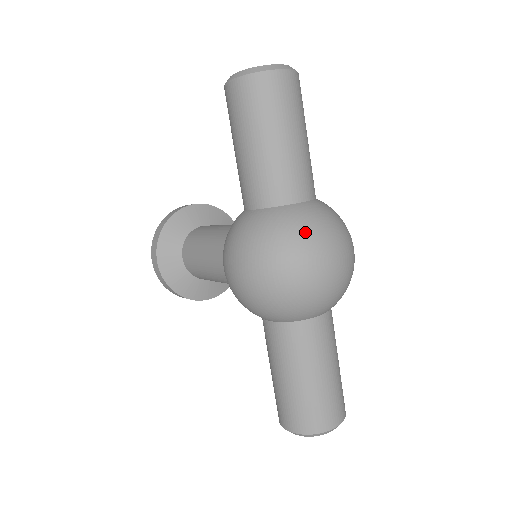
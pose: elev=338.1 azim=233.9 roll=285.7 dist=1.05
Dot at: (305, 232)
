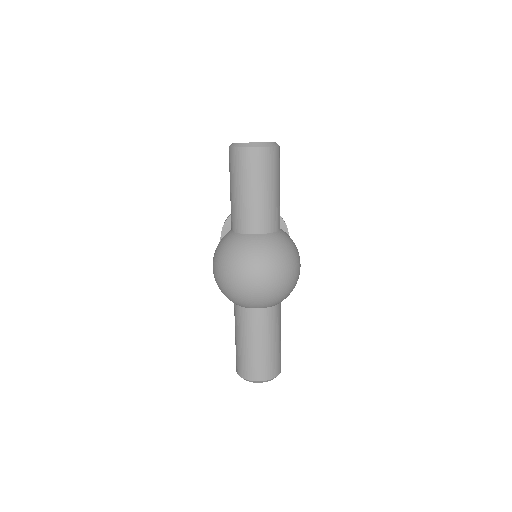
Dot at: (242, 255)
